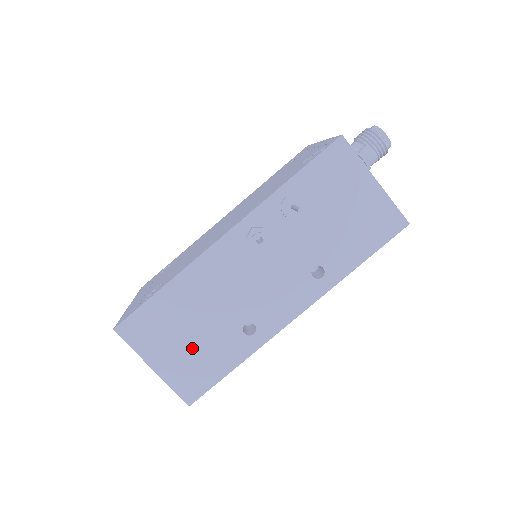
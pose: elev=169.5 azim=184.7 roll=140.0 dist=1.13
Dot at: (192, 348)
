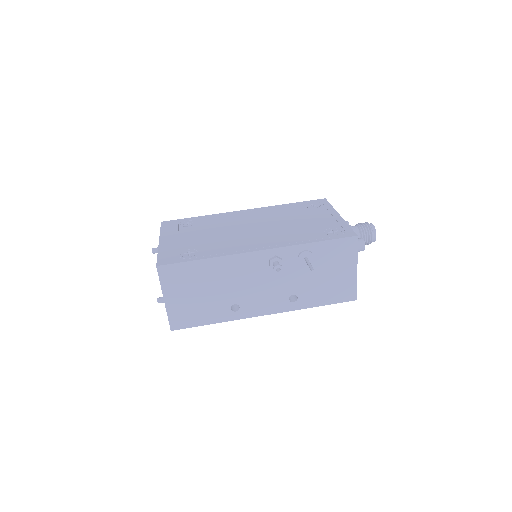
Dot at: (196, 301)
